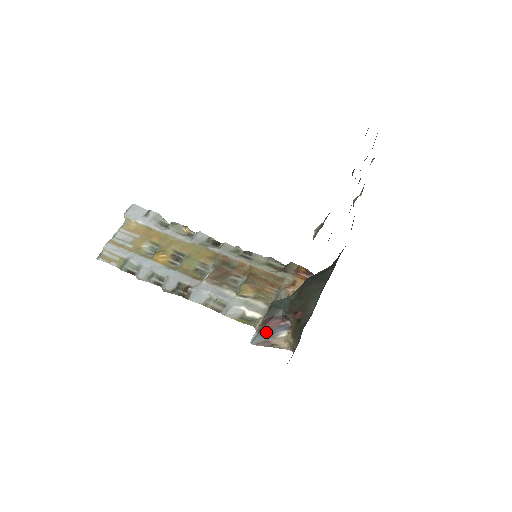
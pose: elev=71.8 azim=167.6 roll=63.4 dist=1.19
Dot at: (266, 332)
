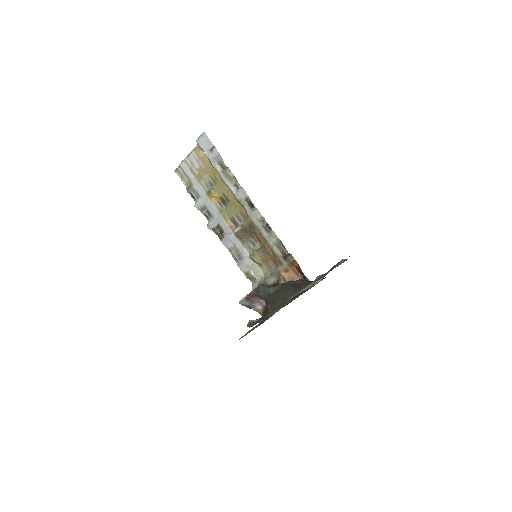
Dot at: (250, 301)
